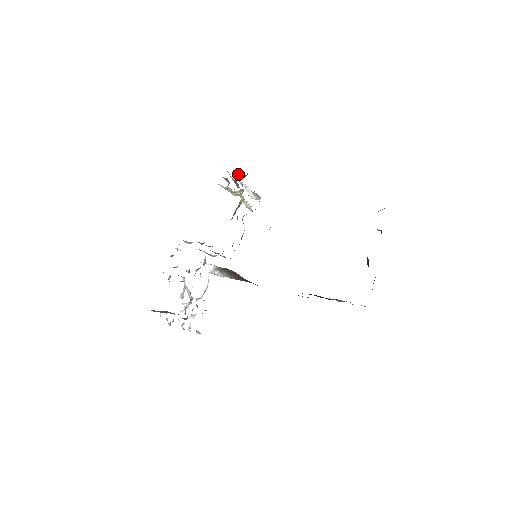
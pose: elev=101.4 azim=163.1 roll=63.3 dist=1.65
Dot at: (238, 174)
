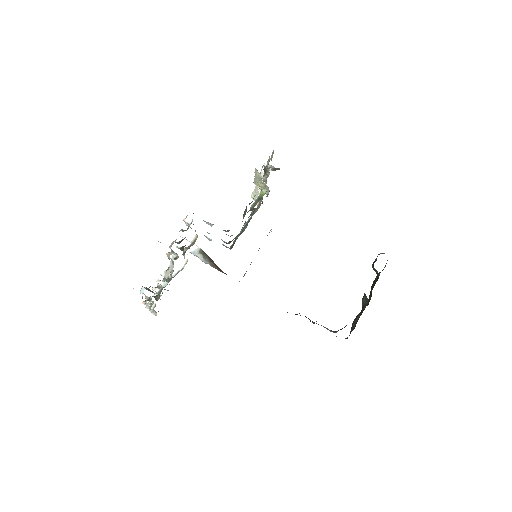
Dot at: (271, 165)
